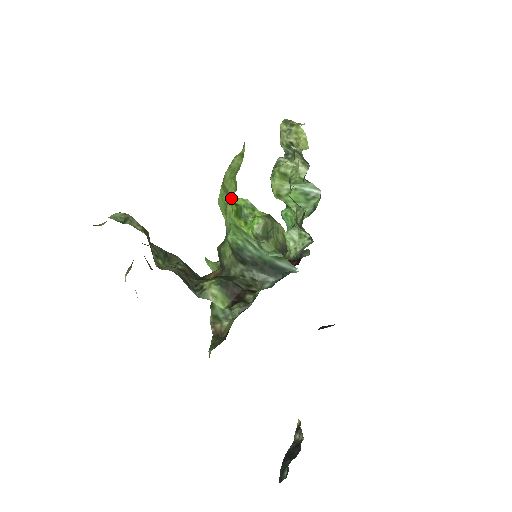
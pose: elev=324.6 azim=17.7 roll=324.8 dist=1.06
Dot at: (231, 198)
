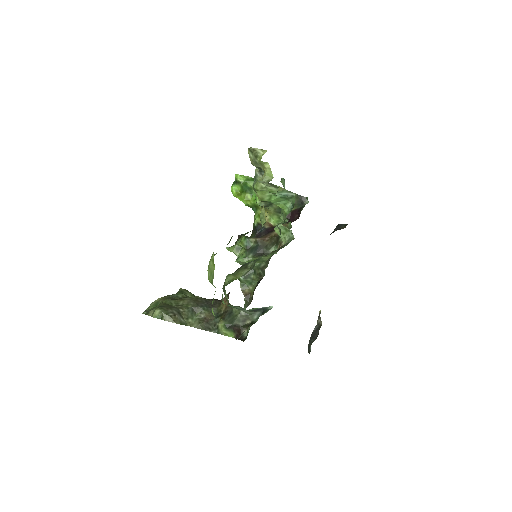
Dot at: occluded
